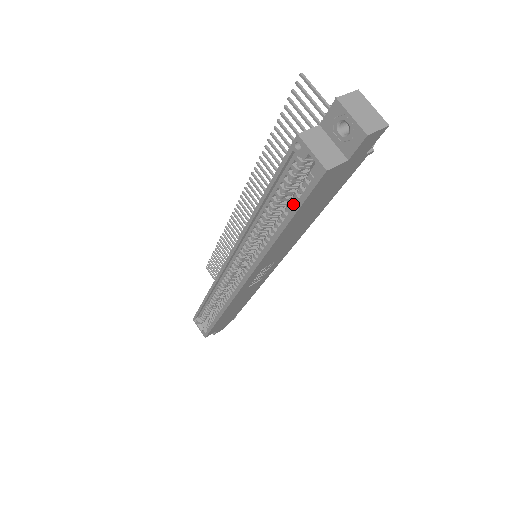
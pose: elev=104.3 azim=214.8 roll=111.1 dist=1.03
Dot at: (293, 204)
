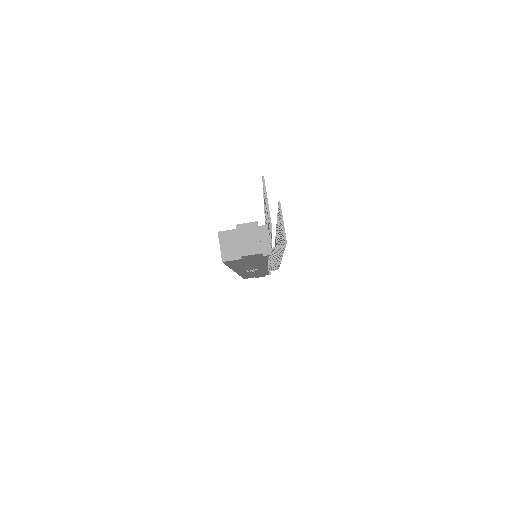
Dot at: occluded
